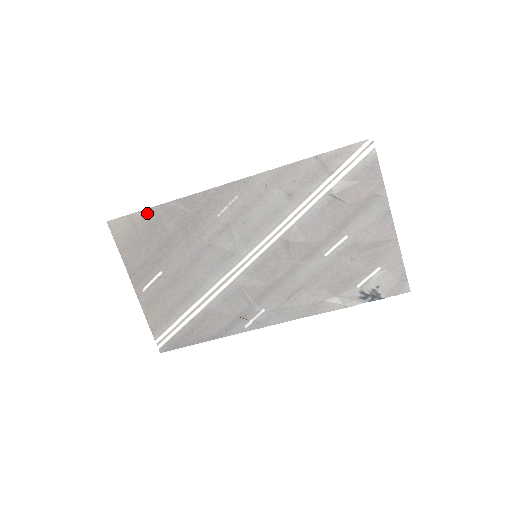
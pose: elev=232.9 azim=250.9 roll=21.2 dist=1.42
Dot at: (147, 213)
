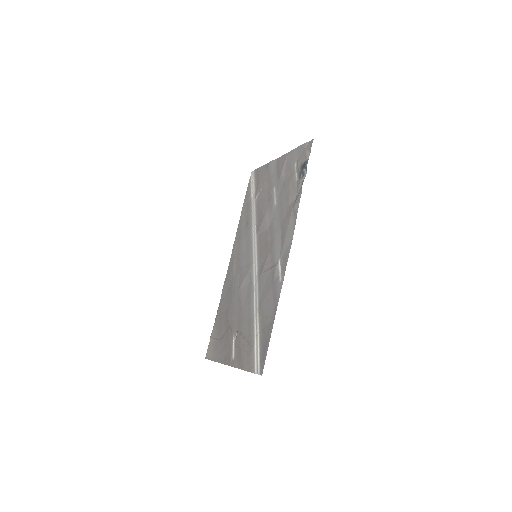
Dot at: (215, 326)
